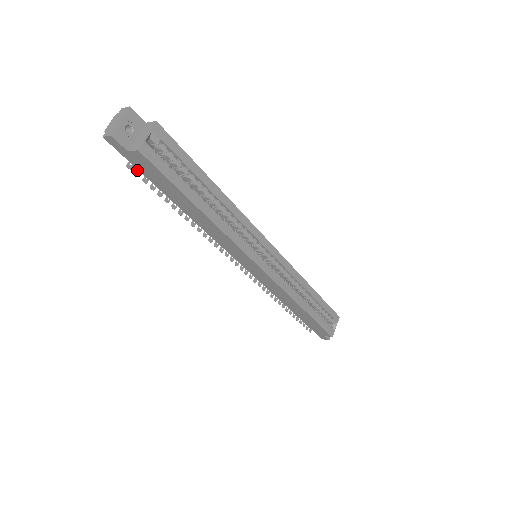
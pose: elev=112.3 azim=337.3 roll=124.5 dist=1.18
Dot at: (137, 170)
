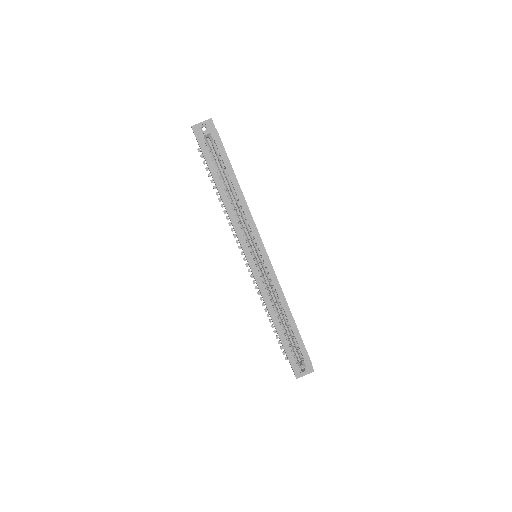
Dot at: (202, 154)
